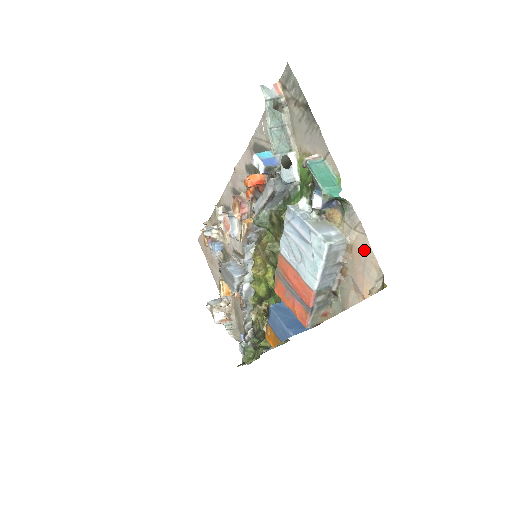
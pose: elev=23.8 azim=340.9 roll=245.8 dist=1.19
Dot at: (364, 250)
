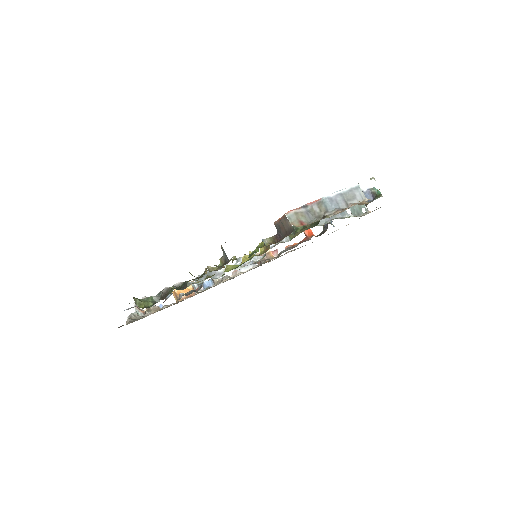
Dot at: occluded
